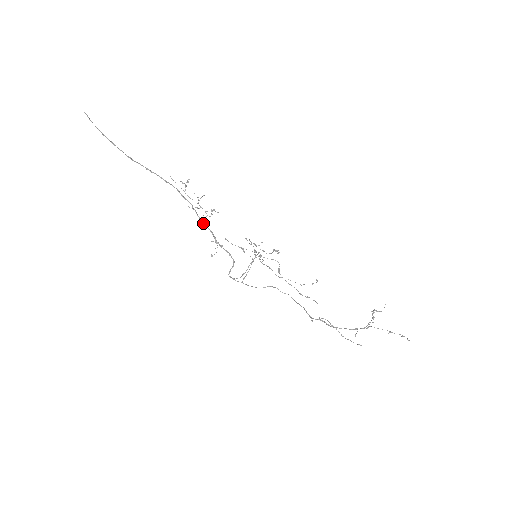
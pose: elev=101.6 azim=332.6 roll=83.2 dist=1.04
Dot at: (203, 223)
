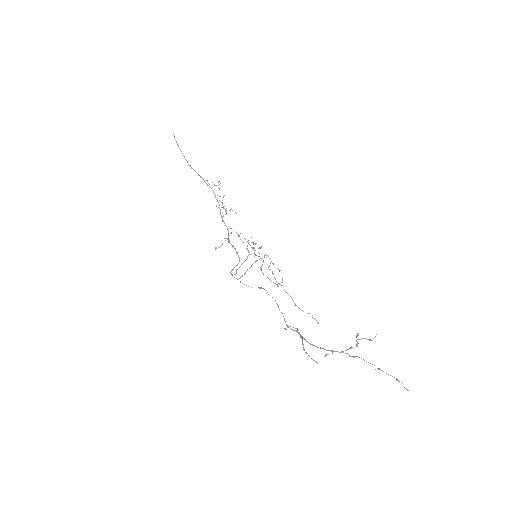
Dot at: (223, 221)
